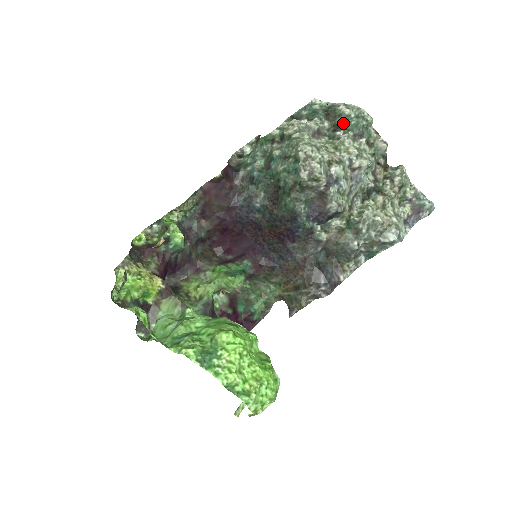
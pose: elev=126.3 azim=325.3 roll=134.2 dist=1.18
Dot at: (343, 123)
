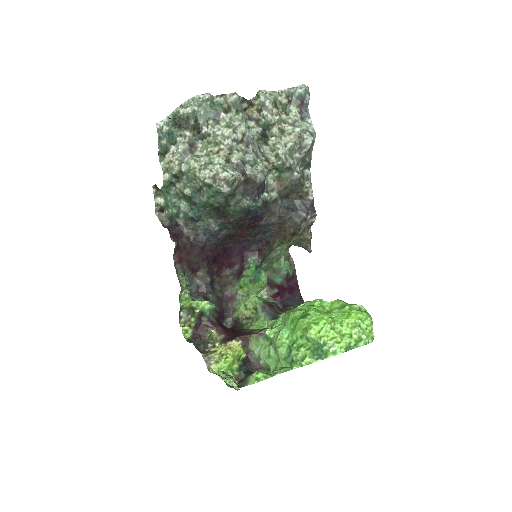
Dot at: (197, 121)
